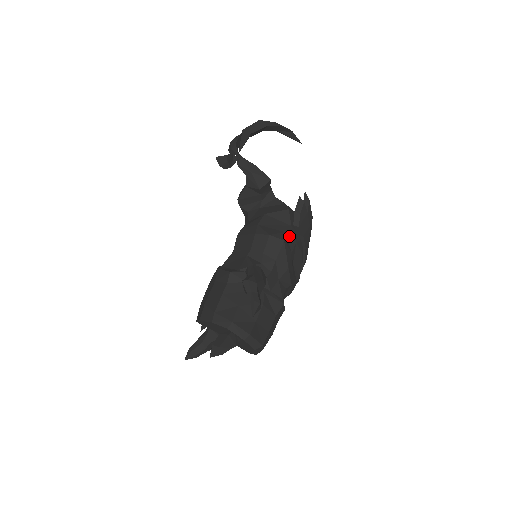
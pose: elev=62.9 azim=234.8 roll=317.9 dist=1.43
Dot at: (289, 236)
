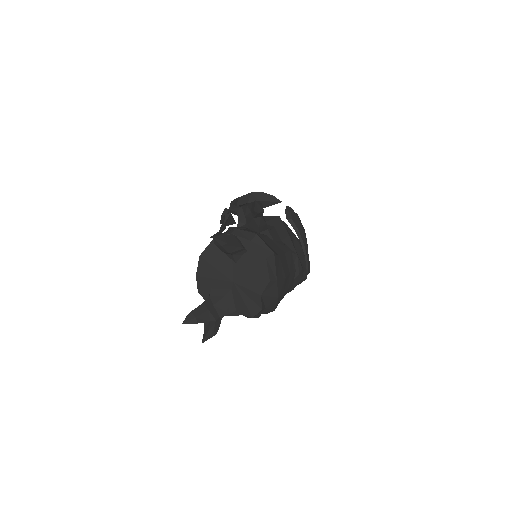
Dot at: occluded
